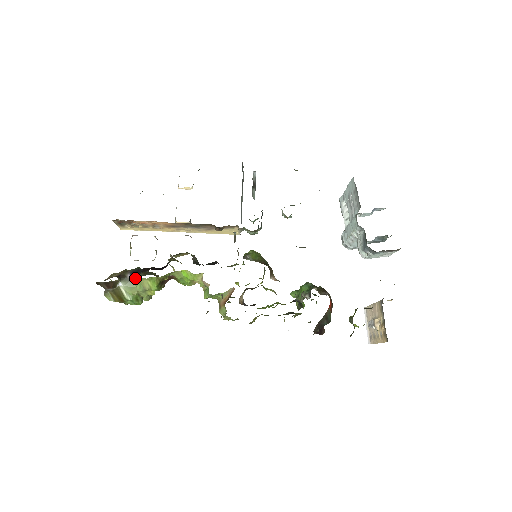
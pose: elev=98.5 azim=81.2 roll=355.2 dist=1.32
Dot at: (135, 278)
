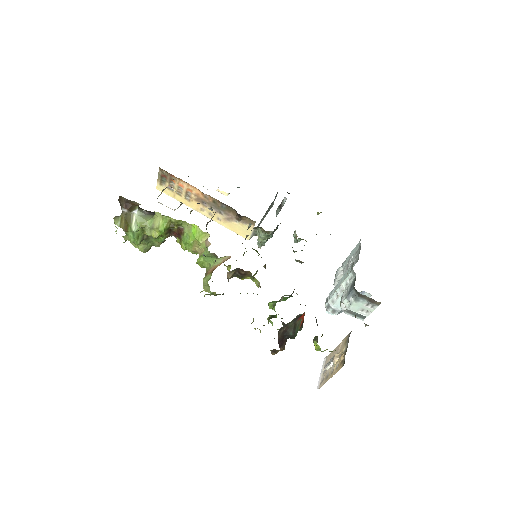
Dot at: (151, 214)
